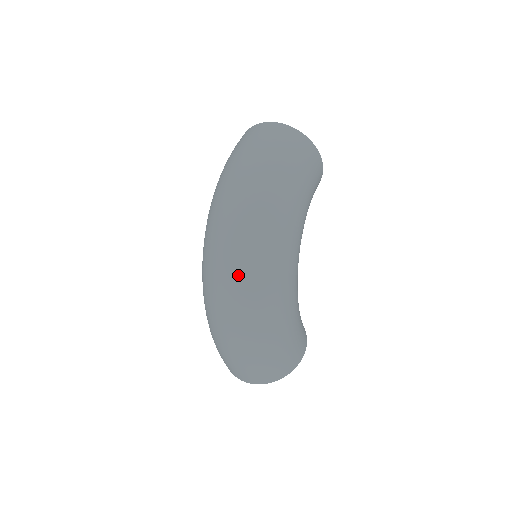
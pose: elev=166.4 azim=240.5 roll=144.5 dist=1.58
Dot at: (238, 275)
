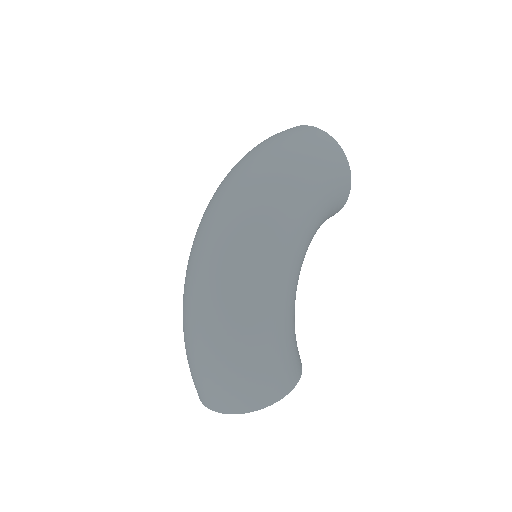
Dot at: (219, 248)
